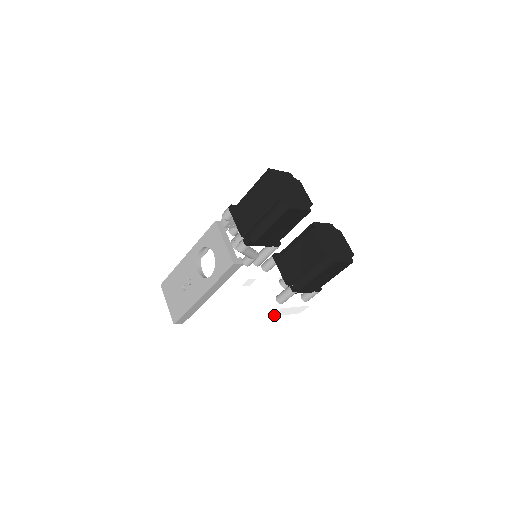
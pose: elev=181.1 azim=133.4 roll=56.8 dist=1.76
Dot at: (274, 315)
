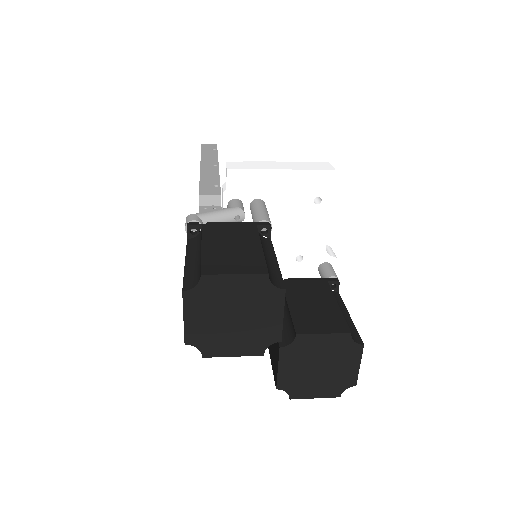
Dot at: occluded
